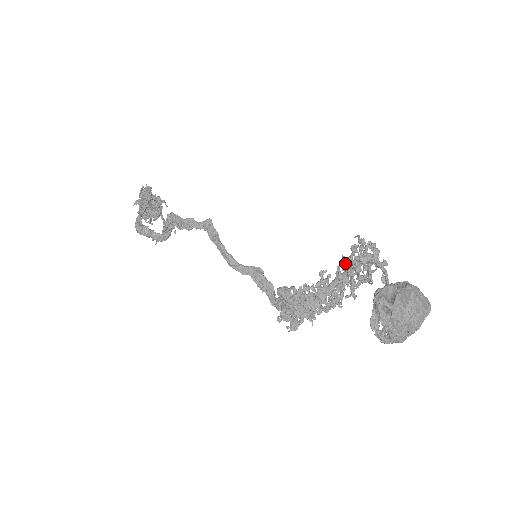
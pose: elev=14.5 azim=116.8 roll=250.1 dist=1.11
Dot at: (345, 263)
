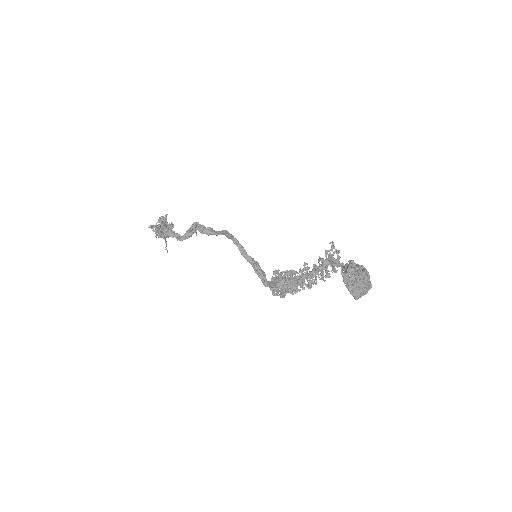
Dot at: (321, 259)
